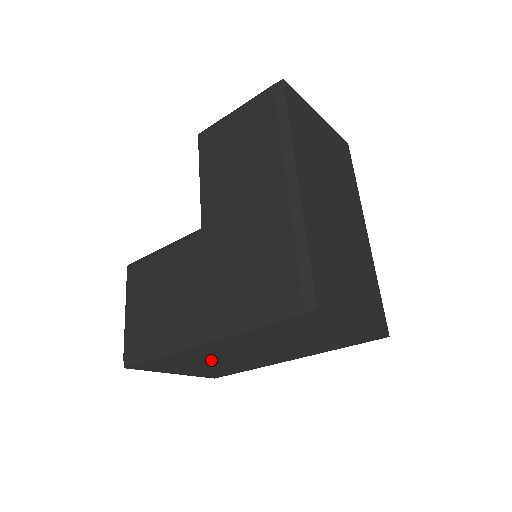
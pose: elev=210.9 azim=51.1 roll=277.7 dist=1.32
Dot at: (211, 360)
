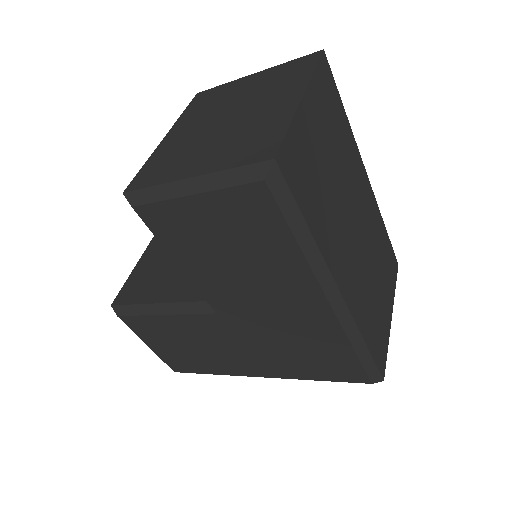
Dot at: occluded
